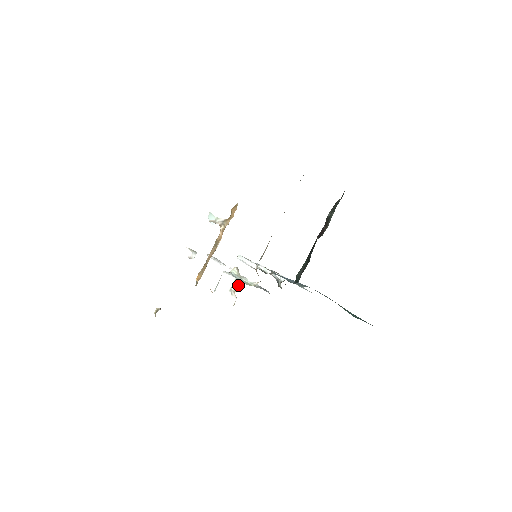
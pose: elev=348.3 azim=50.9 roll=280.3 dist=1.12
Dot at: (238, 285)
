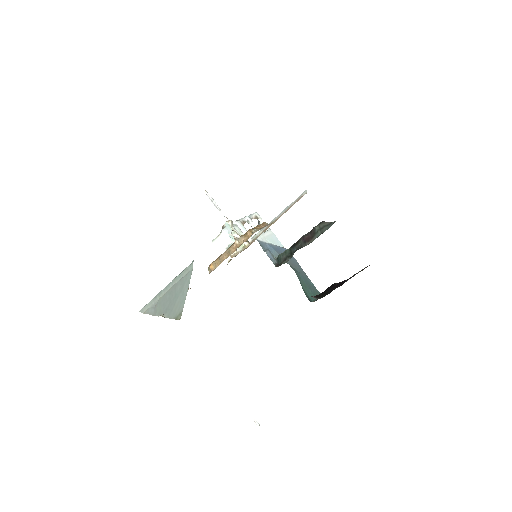
Dot at: occluded
